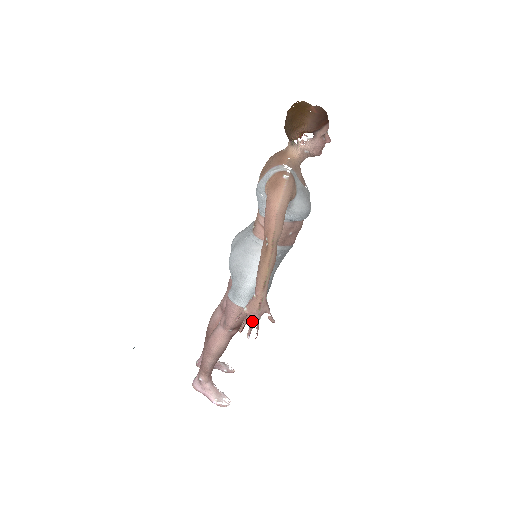
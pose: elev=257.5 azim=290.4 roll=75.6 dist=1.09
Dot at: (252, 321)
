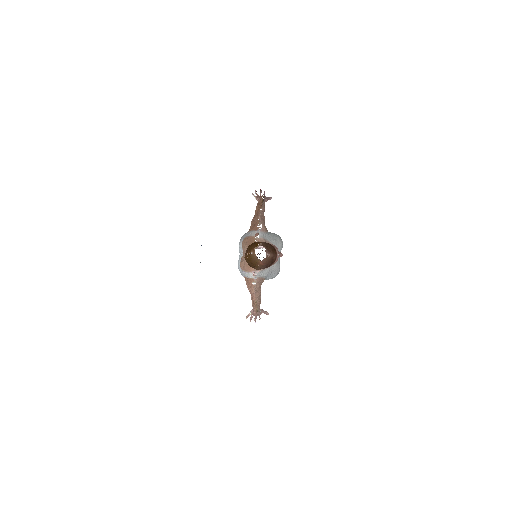
Dot at: (255, 317)
